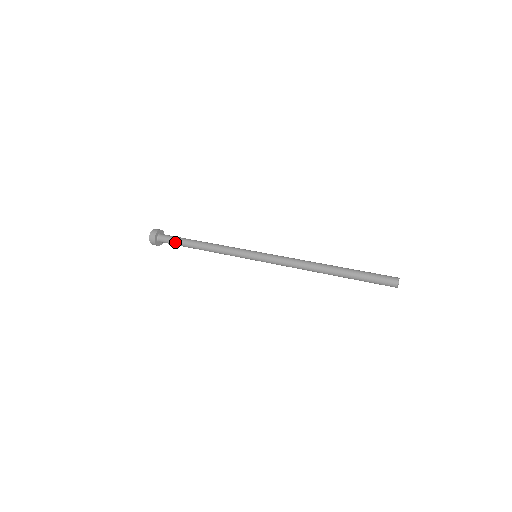
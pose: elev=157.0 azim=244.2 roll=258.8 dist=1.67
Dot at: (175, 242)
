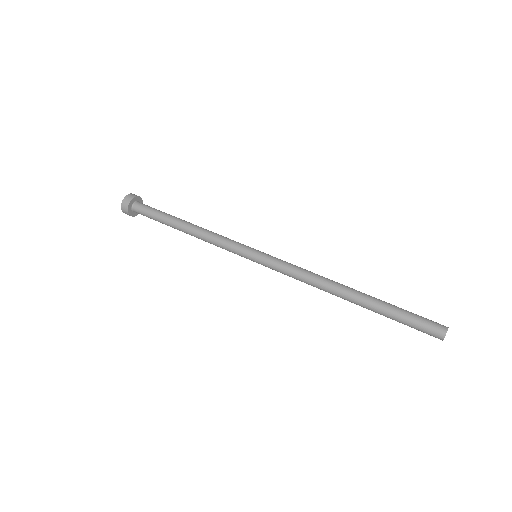
Dot at: occluded
